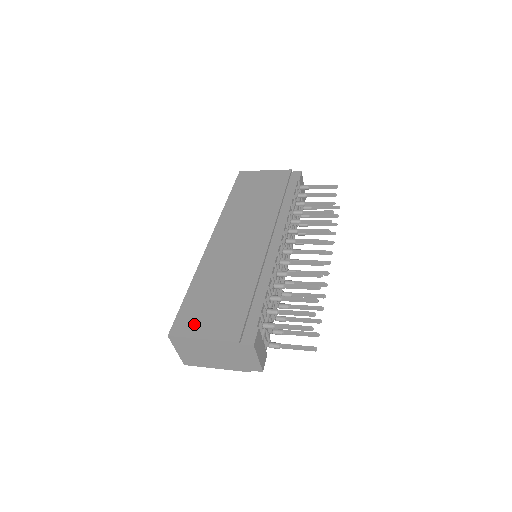
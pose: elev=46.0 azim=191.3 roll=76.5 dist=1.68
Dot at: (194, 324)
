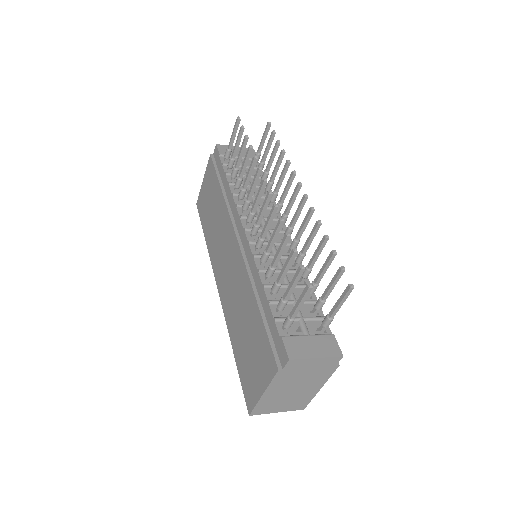
Dot at: (252, 385)
